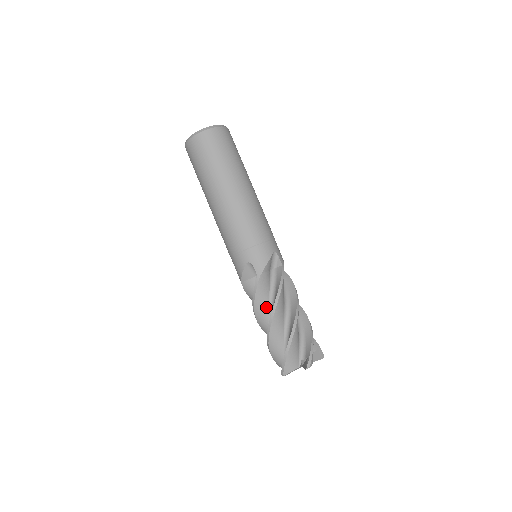
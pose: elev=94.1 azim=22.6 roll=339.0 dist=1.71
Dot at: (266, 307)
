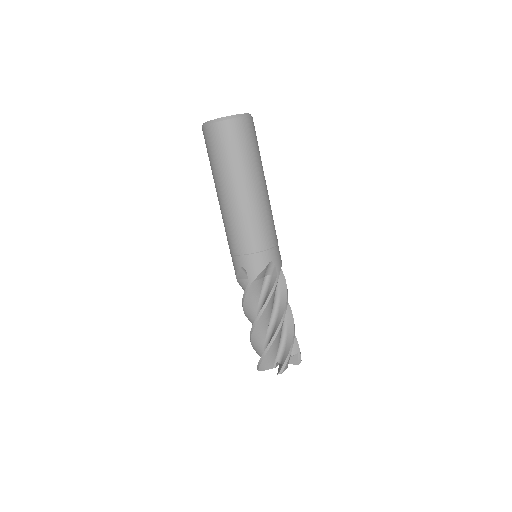
Dot at: (254, 309)
